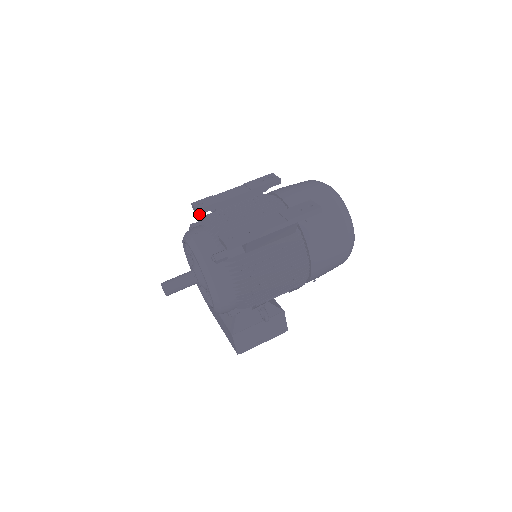
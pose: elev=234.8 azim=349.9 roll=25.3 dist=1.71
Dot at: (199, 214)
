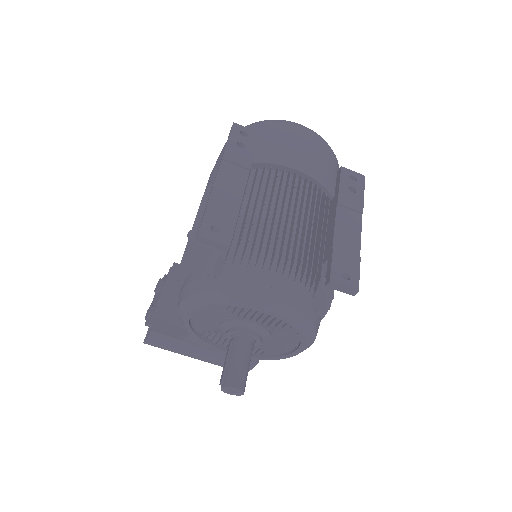
Dot at: (227, 249)
